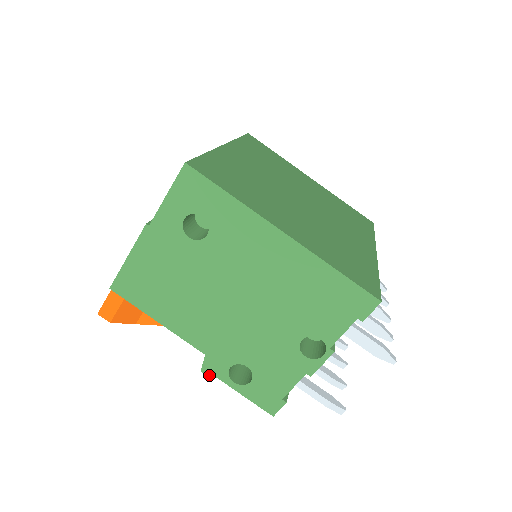
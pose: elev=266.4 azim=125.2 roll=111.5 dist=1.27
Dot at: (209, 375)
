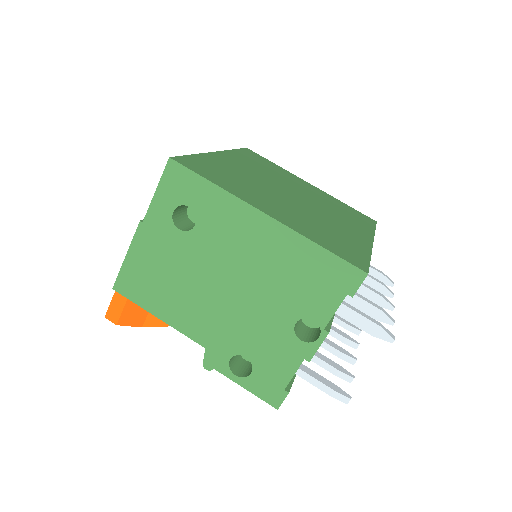
Dot at: occluded
